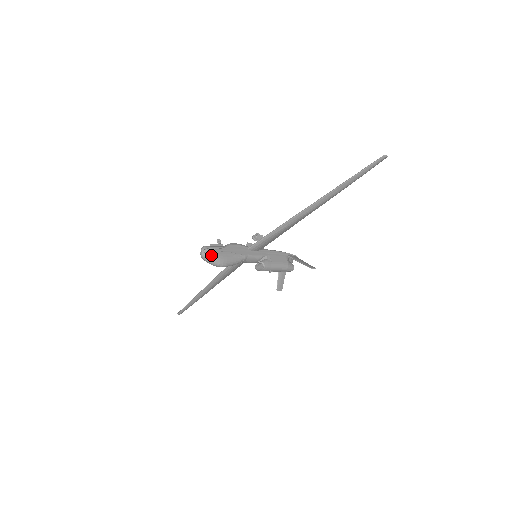
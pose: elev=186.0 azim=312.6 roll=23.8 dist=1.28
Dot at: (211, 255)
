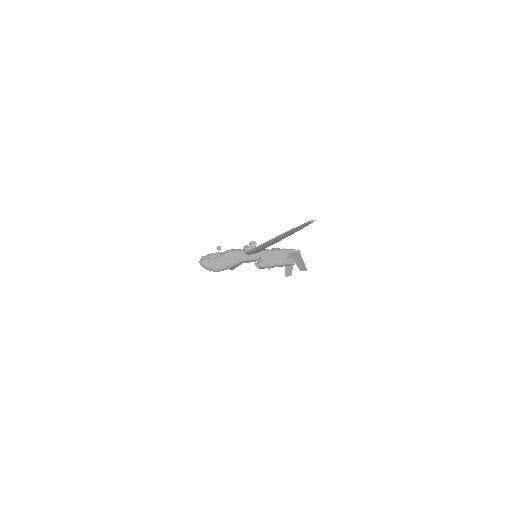
Dot at: (206, 265)
